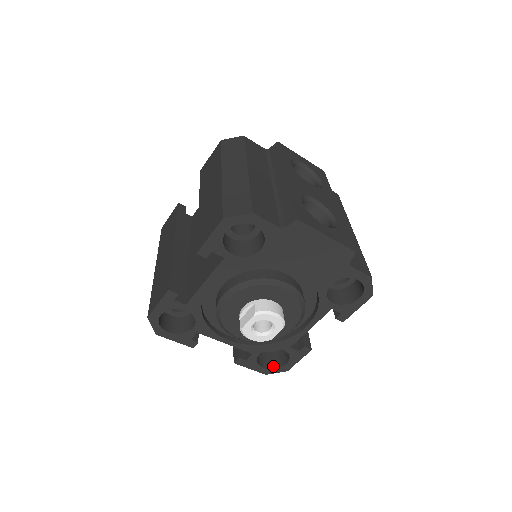
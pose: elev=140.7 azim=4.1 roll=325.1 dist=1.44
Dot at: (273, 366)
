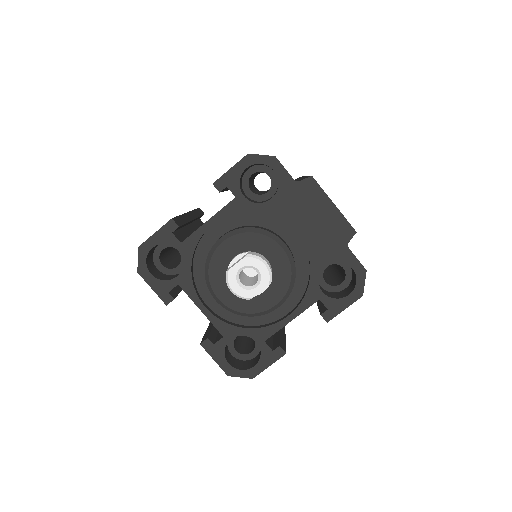
Dot at: (239, 367)
